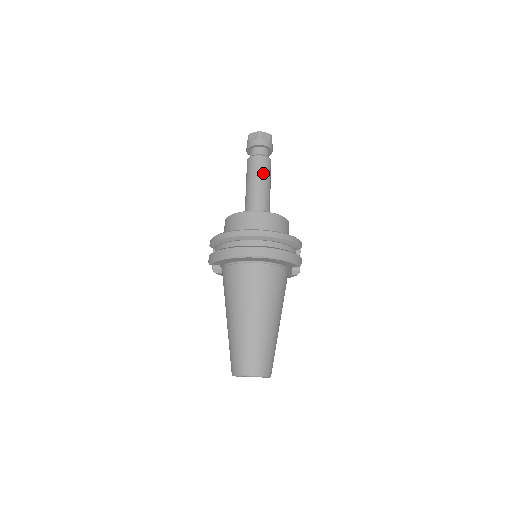
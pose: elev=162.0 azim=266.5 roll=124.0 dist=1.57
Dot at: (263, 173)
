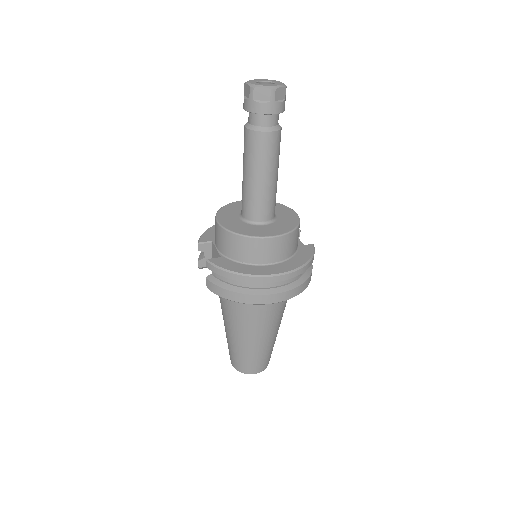
Dot at: (274, 159)
